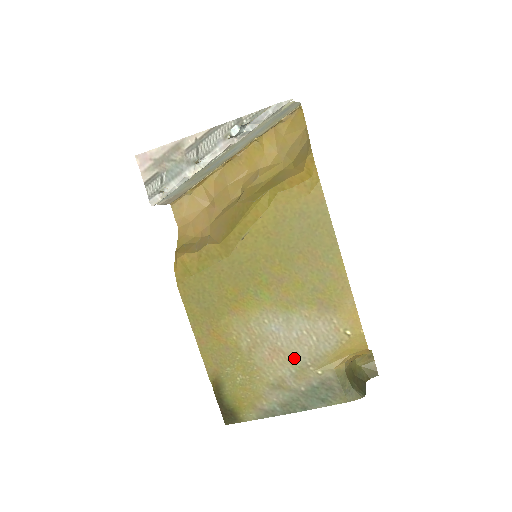
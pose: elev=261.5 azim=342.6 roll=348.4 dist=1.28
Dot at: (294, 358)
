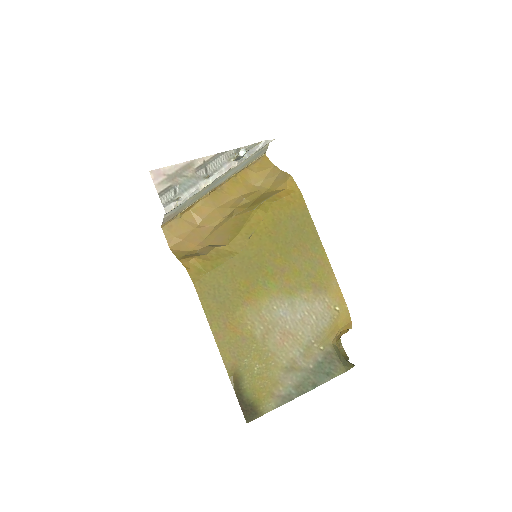
Dot at: (301, 338)
